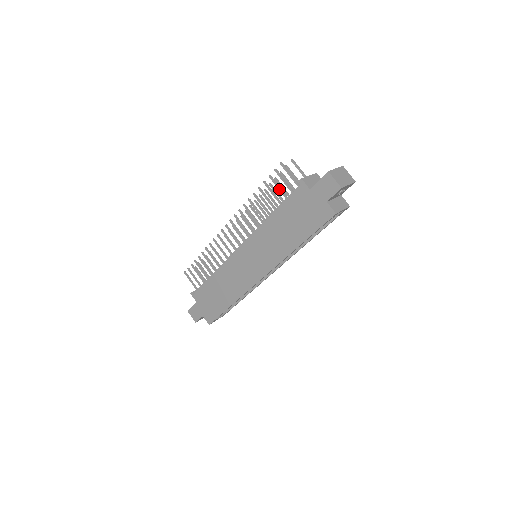
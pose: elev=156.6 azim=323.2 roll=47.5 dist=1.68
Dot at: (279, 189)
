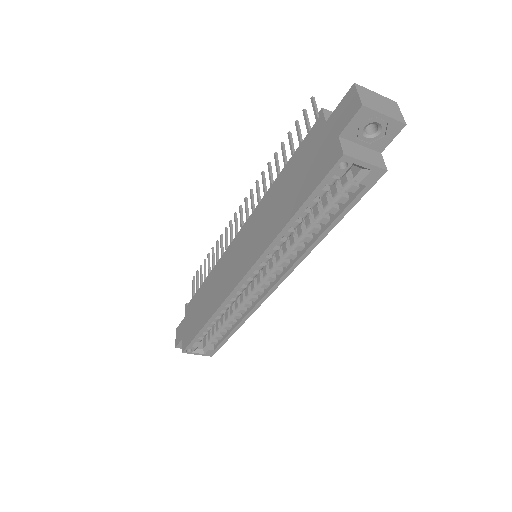
Dot at: (299, 137)
